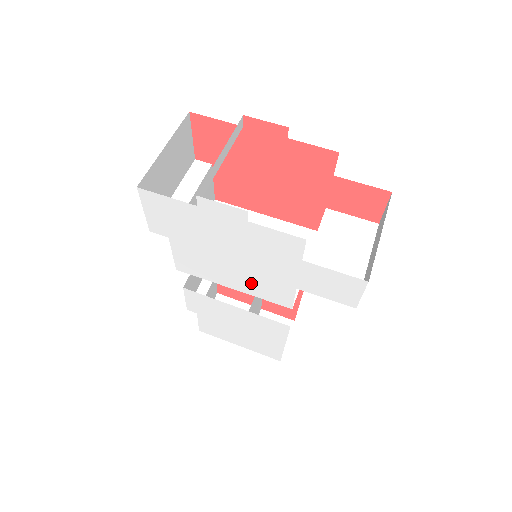
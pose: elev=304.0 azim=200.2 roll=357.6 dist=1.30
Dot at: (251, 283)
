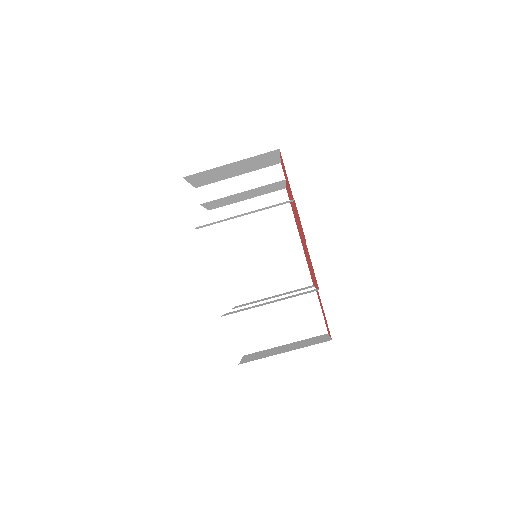
Dot at: occluded
